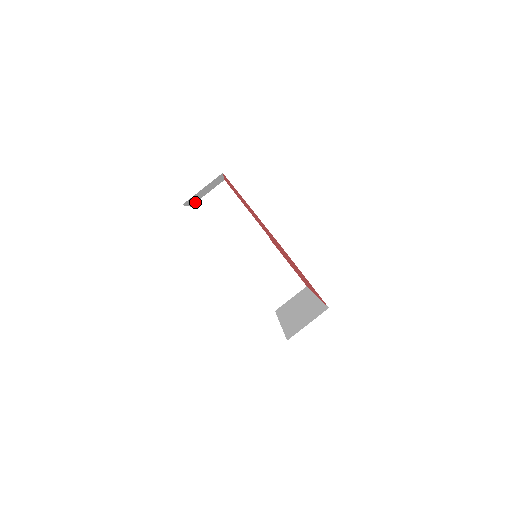
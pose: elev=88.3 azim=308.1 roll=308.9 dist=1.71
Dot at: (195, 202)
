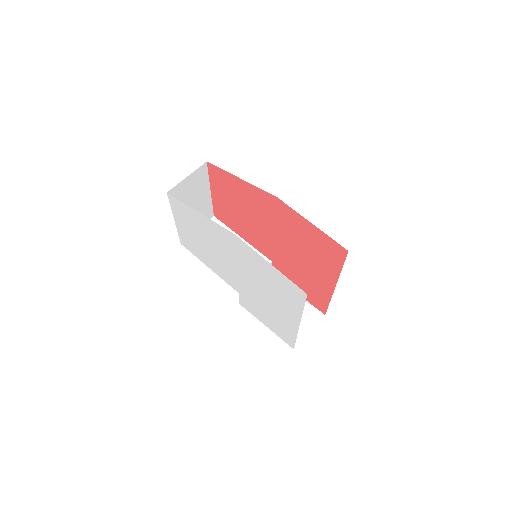
Dot at: occluded
